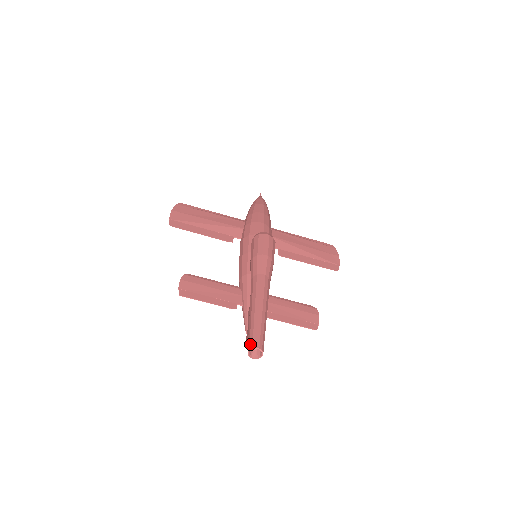
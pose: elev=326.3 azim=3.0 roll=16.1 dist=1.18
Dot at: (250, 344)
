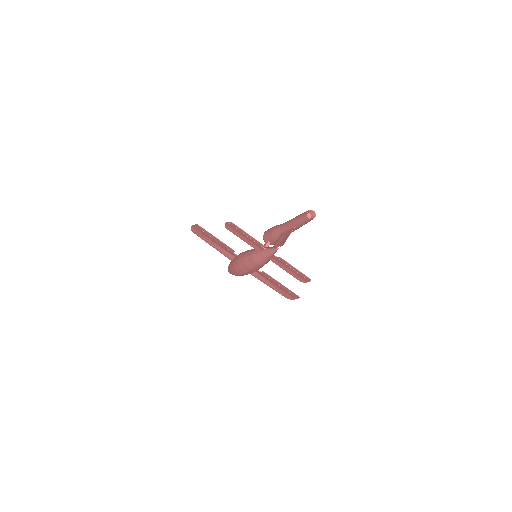
Dot at: (308, 211)
